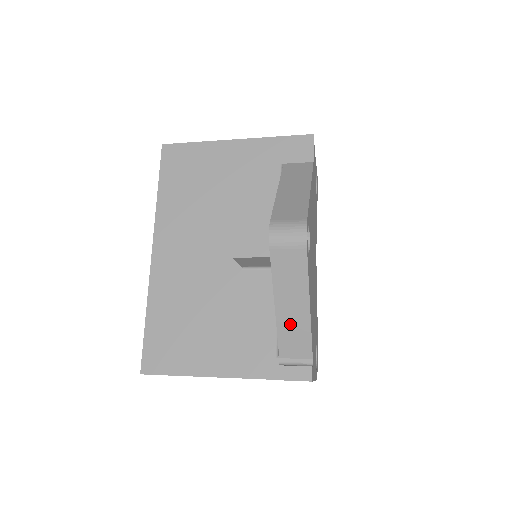
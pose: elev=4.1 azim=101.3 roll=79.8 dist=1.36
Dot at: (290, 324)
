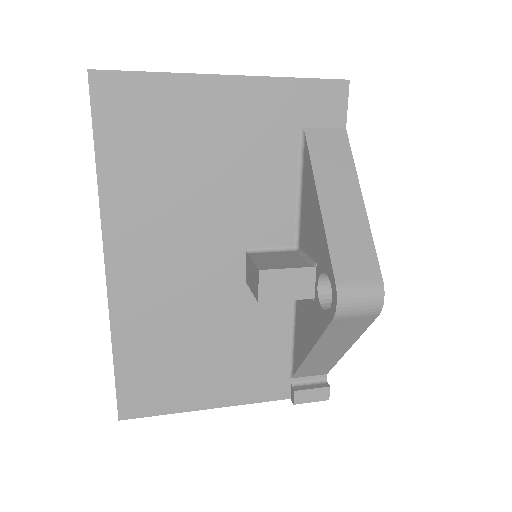
Dot at: (318, 360)
